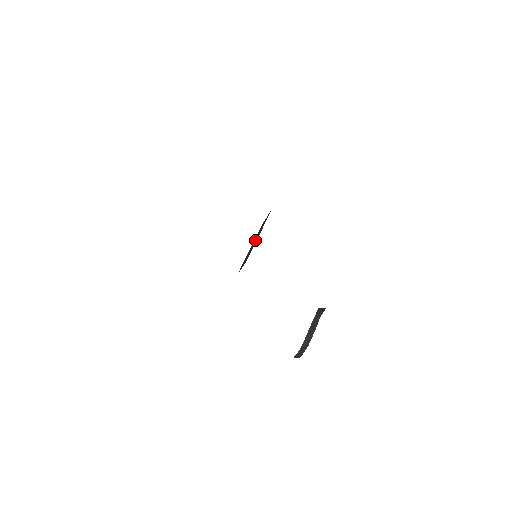
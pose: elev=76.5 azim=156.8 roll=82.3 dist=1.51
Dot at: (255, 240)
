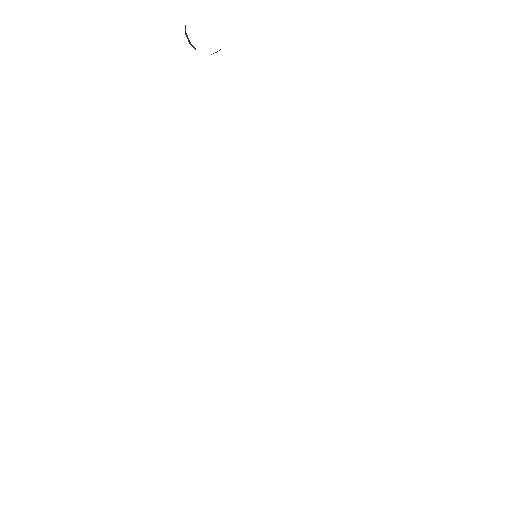
Dot at: occluded
